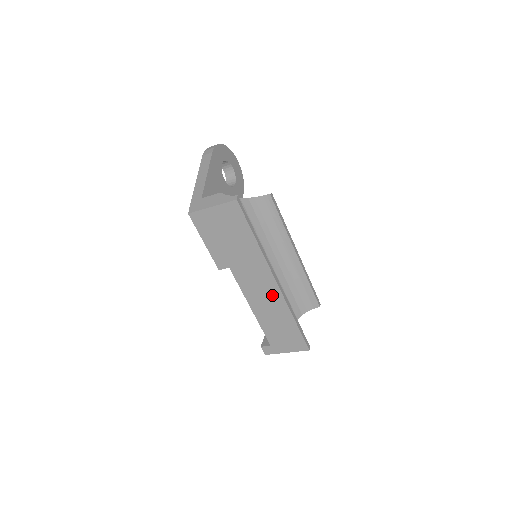
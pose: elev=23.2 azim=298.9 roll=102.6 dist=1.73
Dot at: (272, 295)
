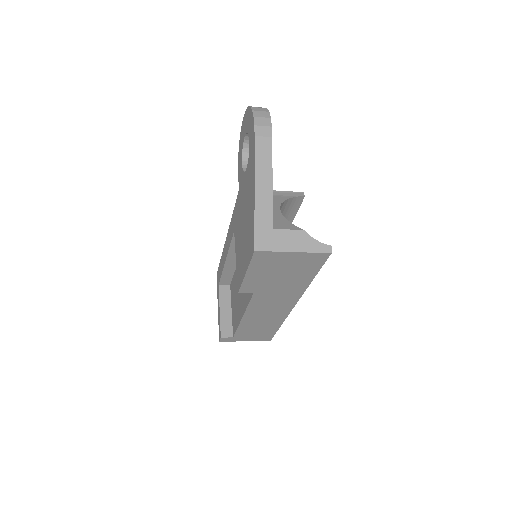
Dot at: (278, 312)
